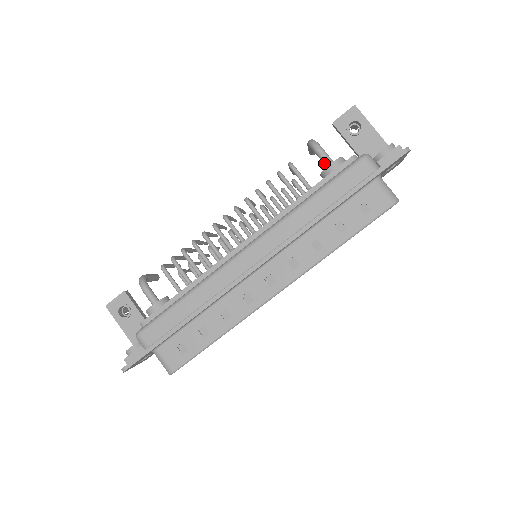
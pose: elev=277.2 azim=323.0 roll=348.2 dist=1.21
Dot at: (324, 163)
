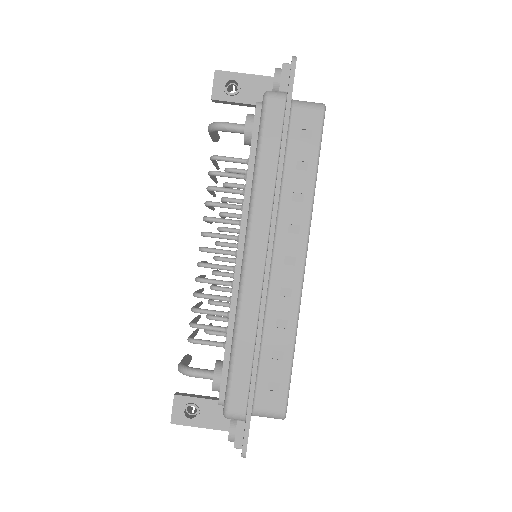
Dot at: (238, 132)
